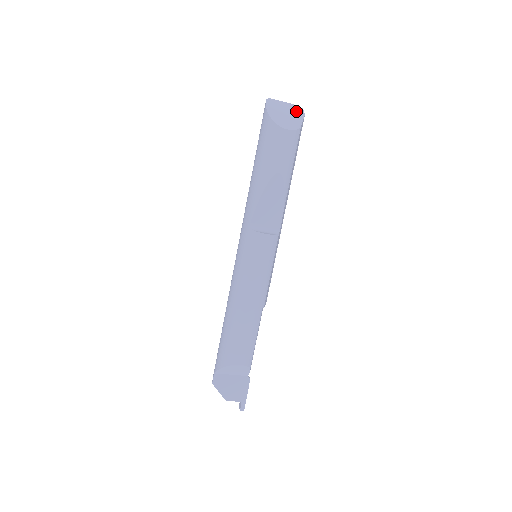
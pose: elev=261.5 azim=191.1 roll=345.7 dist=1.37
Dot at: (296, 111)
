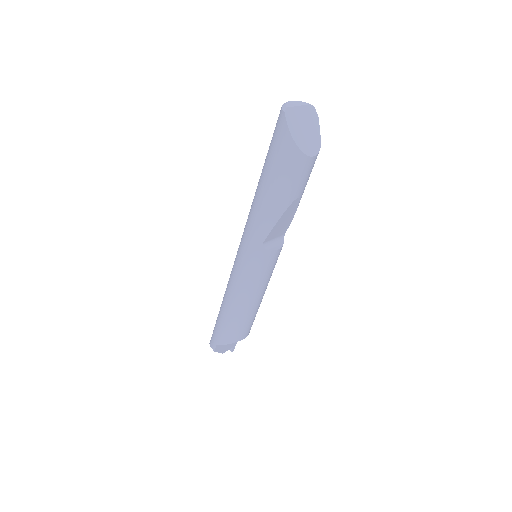
Dot at: (311, 117)
